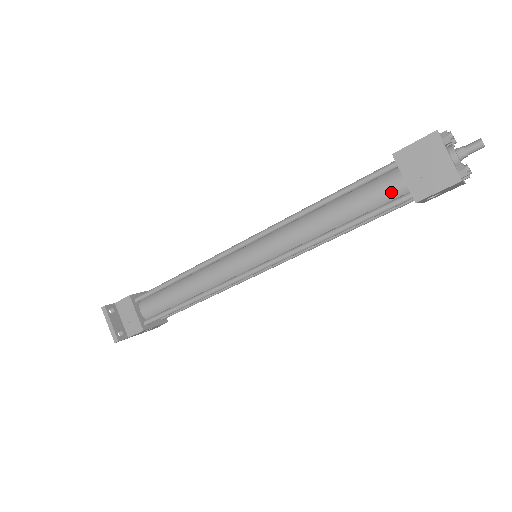
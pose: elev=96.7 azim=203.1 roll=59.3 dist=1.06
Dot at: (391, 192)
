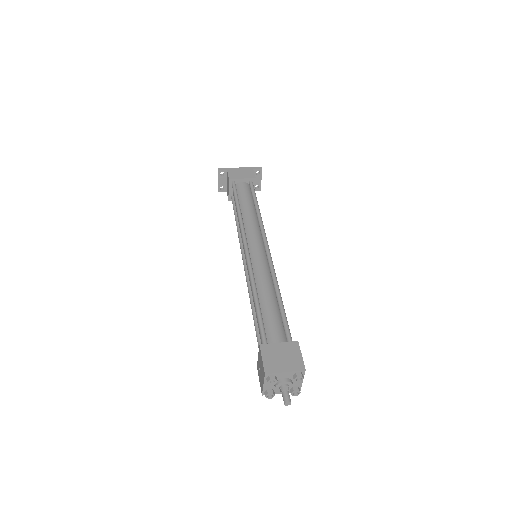
Dot at: occluded
